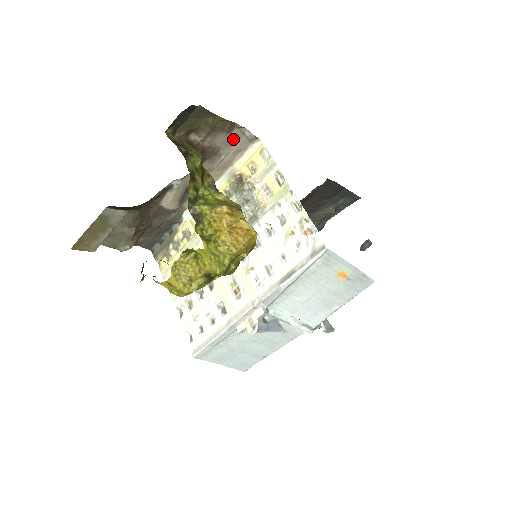
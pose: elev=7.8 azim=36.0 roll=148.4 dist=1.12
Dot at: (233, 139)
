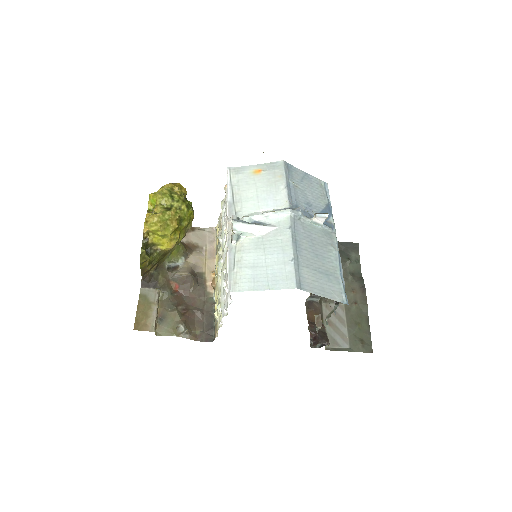
Dot at: (201, 236)
